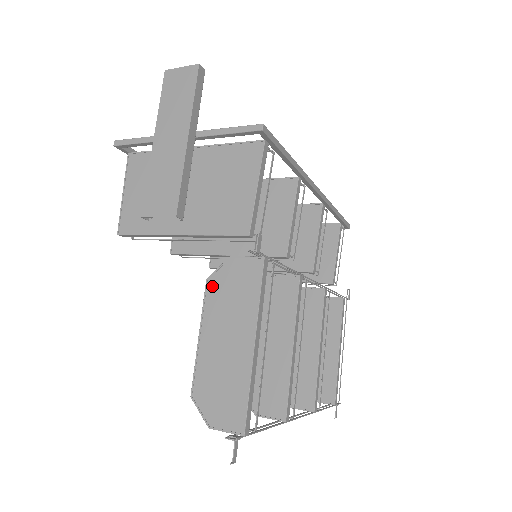
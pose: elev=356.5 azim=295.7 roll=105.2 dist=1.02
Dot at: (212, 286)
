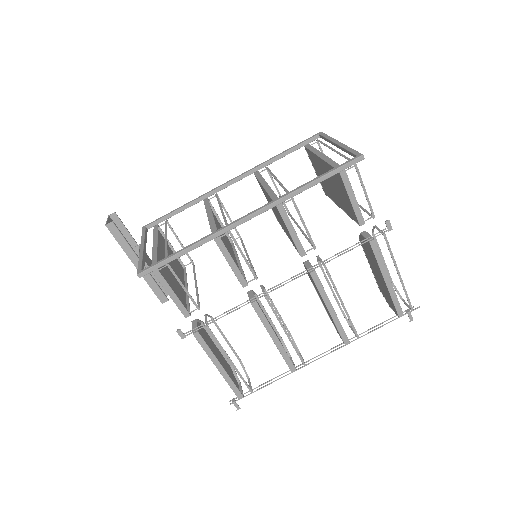
Dot at: occluded
